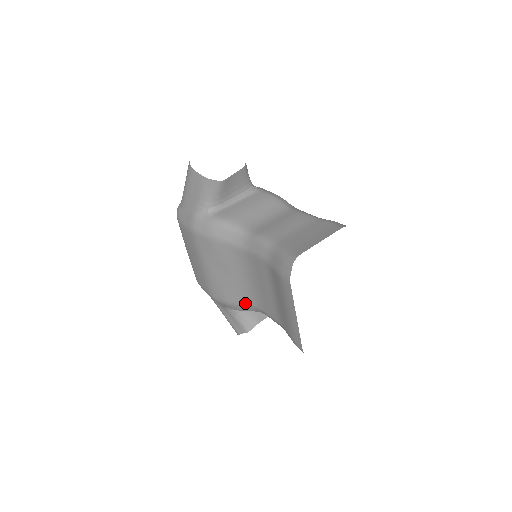
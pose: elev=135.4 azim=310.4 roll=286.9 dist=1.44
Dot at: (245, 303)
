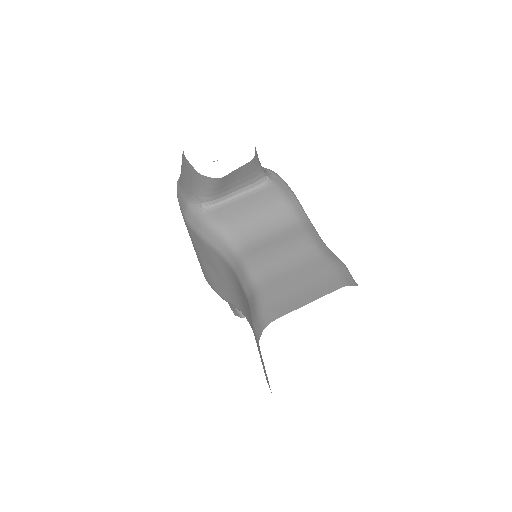
Dot at: (234, 305)
